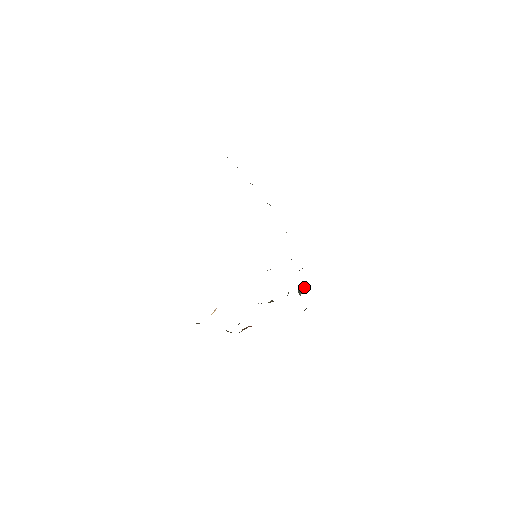
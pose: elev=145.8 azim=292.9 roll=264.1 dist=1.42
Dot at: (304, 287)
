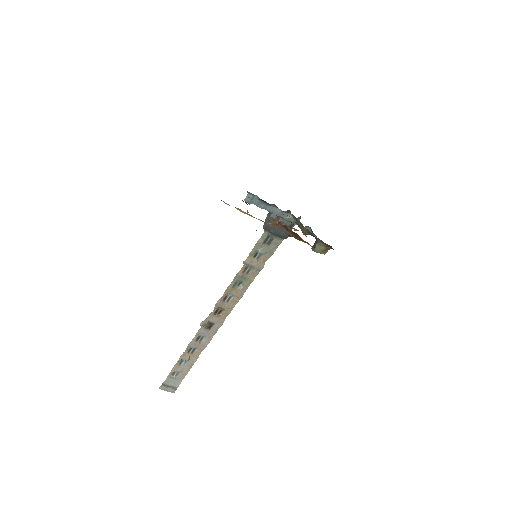
Dot at: (314, 244)
